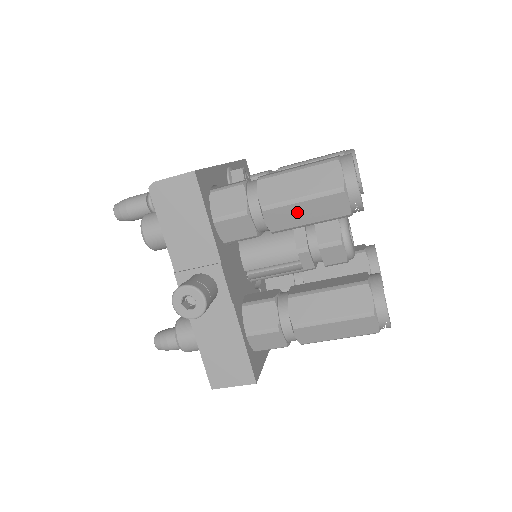
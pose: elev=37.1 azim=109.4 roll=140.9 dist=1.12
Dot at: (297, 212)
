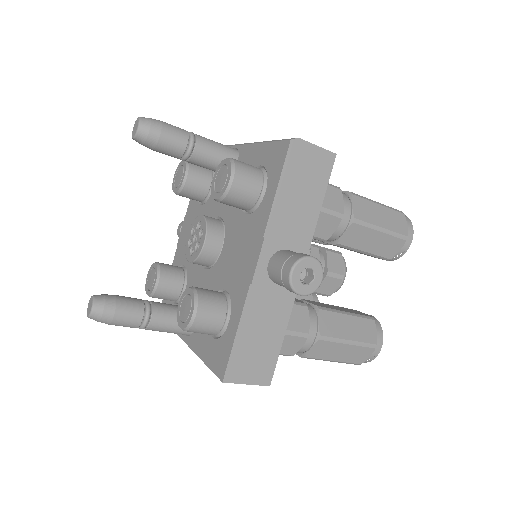
Dot at: (369, 238)
